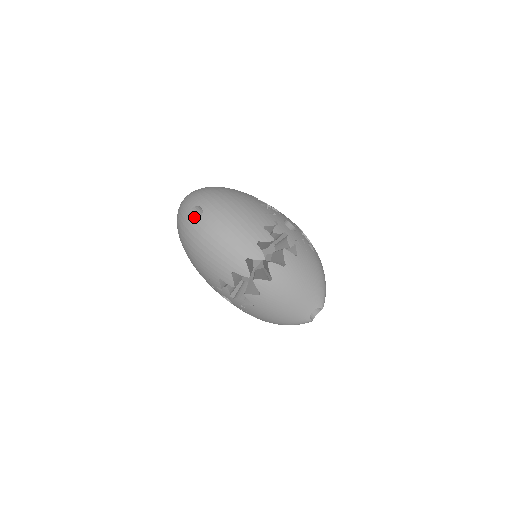
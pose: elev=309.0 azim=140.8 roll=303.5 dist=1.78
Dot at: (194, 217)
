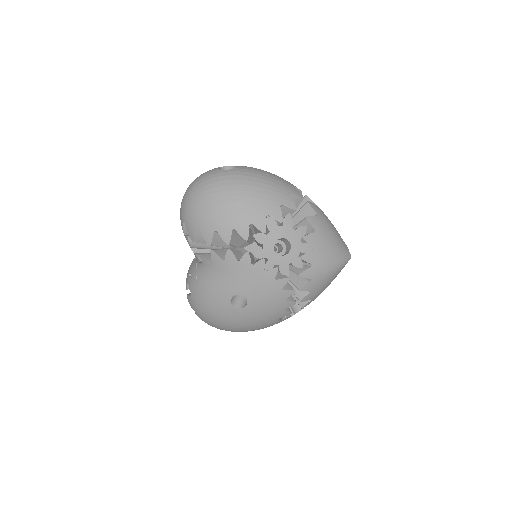
Dot at: occluded
